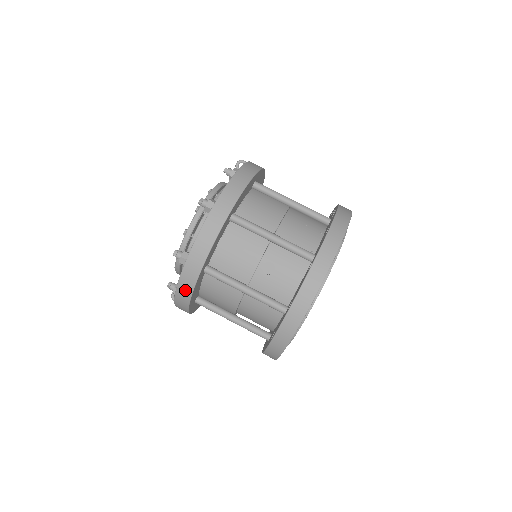
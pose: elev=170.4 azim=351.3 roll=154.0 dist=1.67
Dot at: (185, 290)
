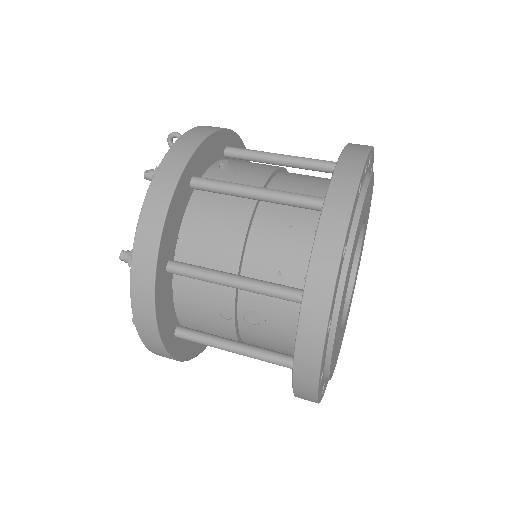
Dot at: (169, 358)
